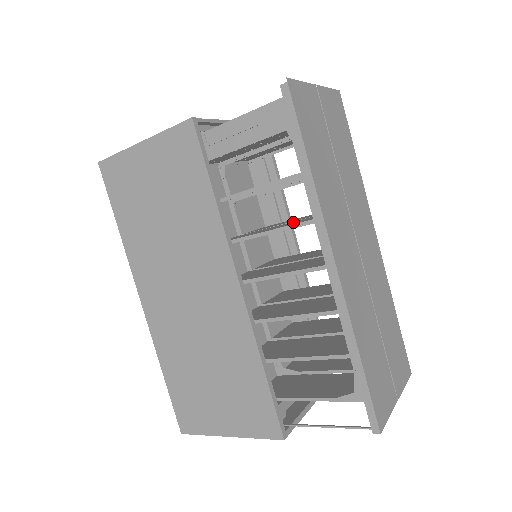
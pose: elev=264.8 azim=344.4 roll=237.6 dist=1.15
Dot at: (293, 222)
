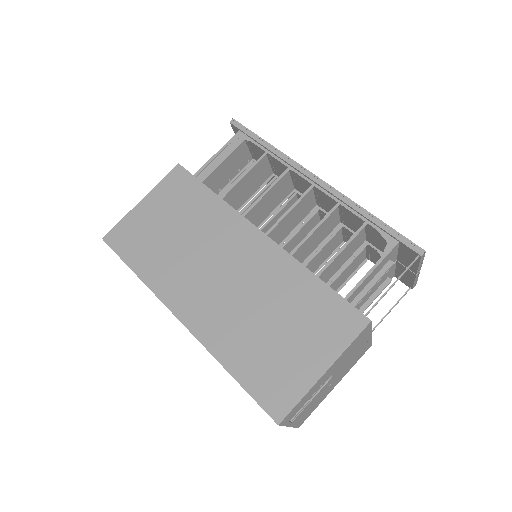
Dot at: (273, 201)
